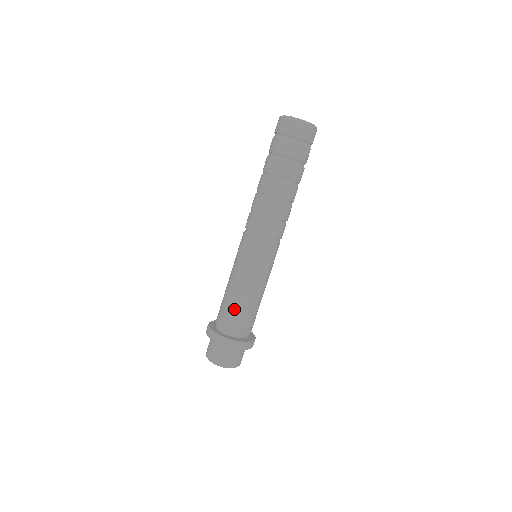
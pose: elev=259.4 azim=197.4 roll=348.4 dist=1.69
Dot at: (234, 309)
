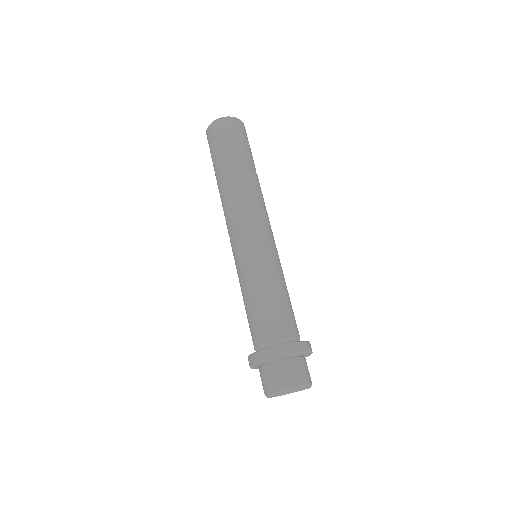
Dot at: (252, 316)
